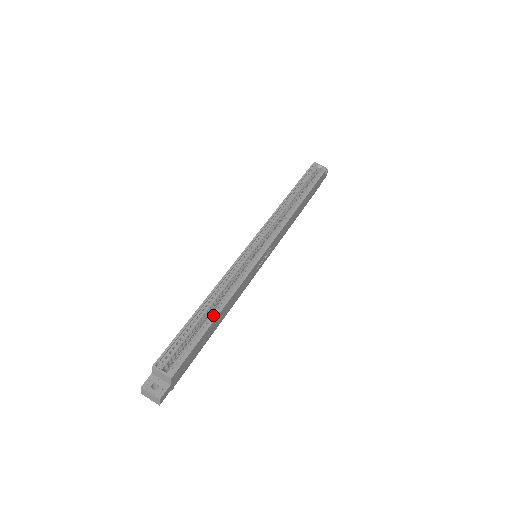
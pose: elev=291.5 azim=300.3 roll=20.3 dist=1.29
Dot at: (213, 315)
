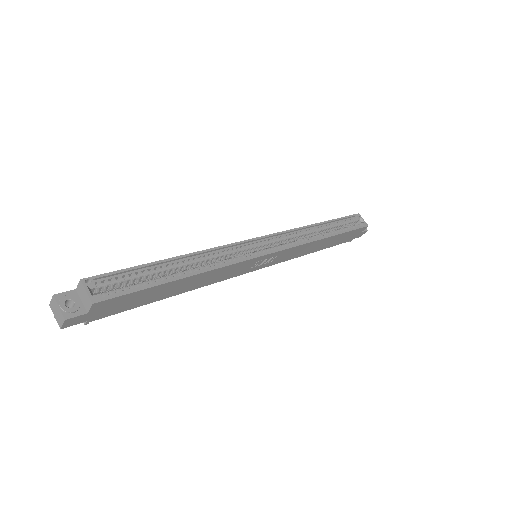
Dot at: (179, 275)
